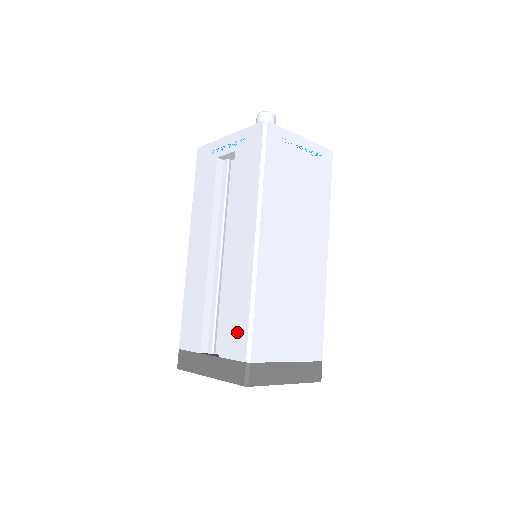
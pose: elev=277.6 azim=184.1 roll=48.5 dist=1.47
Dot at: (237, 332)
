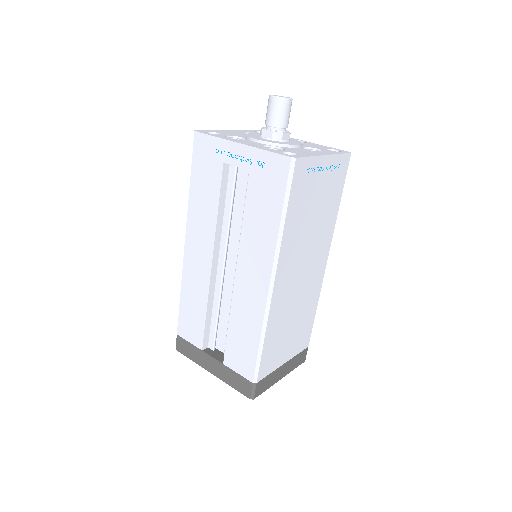
Dot at: (244, 355)
